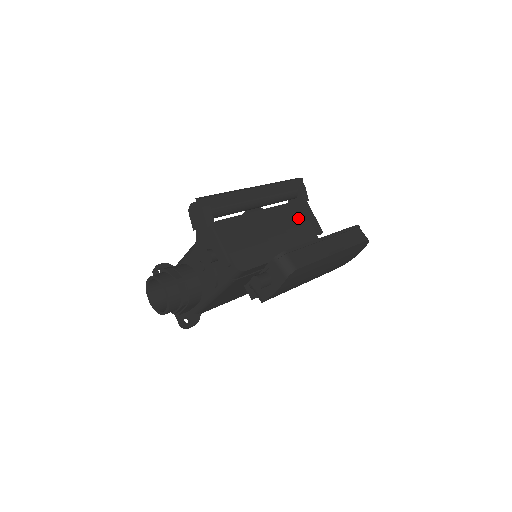
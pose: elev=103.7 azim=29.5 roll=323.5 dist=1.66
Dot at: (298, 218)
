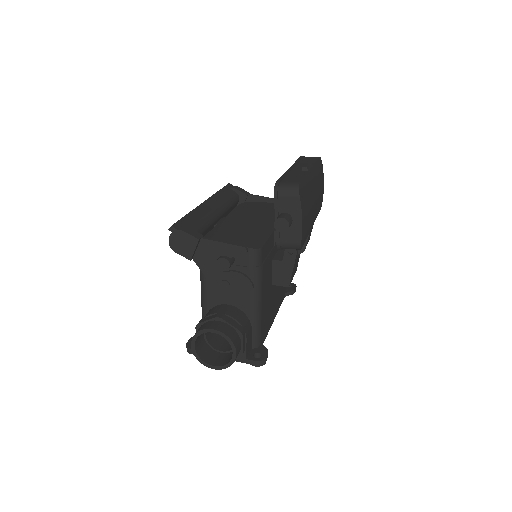
Dot at: (256, 205)
